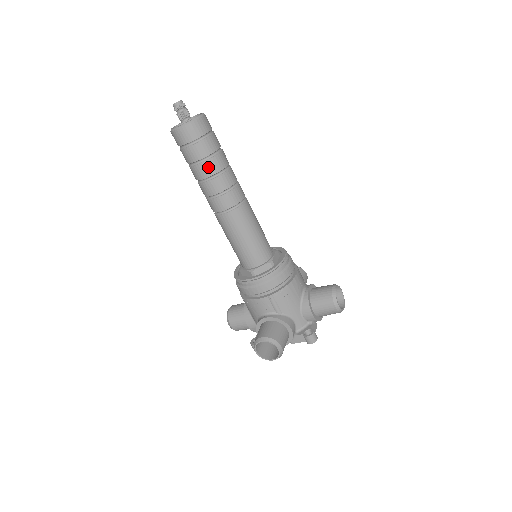
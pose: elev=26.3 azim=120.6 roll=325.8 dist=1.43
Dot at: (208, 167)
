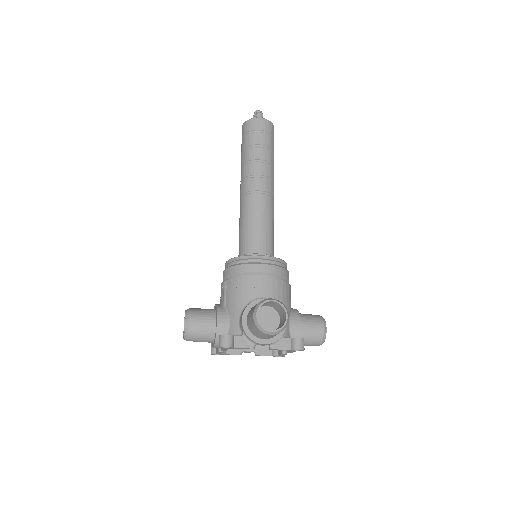
Dot at: (244, 156)
